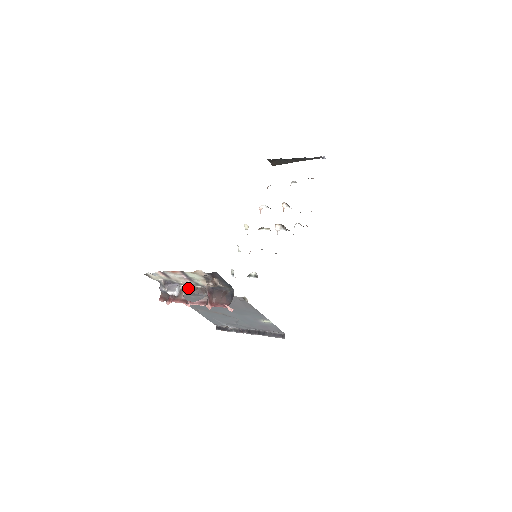
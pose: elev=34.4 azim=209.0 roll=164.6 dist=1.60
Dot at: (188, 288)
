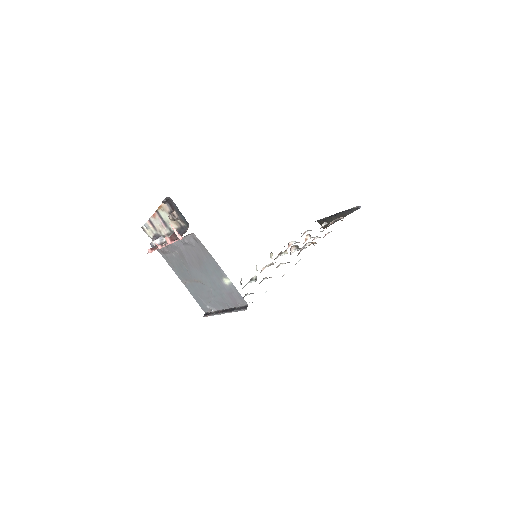
Dot at: occluded
